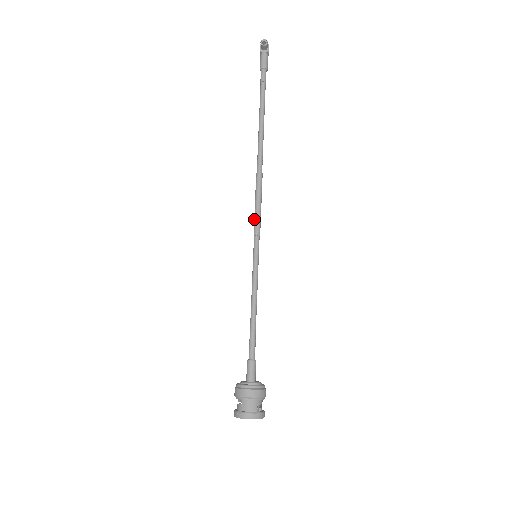
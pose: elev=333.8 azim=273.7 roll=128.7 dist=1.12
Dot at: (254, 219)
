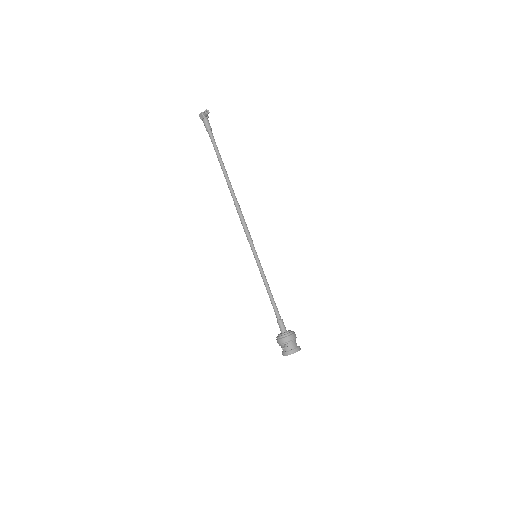
Dot at: (246, 233)
